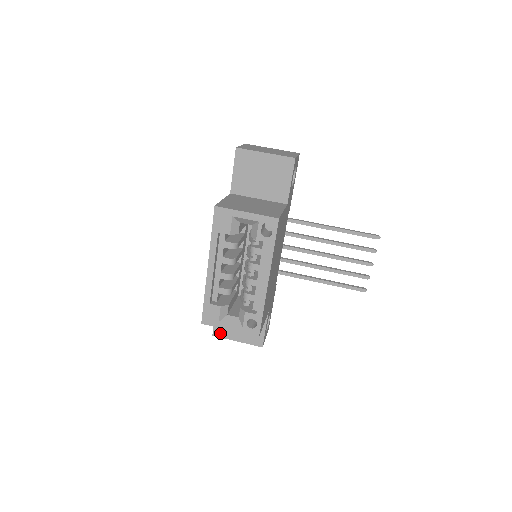
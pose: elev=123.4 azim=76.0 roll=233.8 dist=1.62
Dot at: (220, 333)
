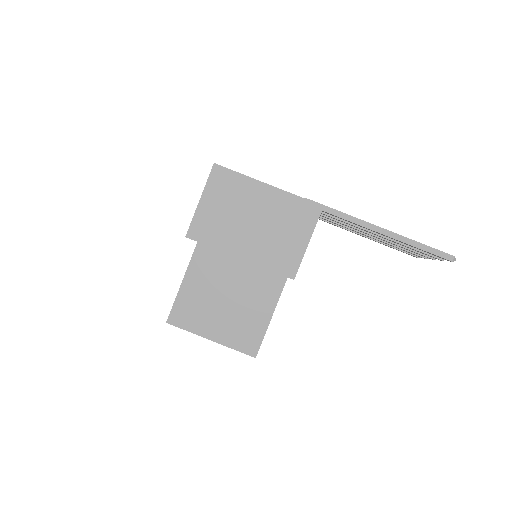
Dot at: occluded
